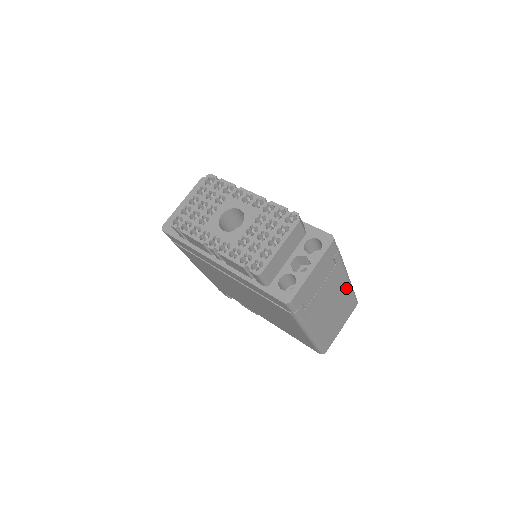
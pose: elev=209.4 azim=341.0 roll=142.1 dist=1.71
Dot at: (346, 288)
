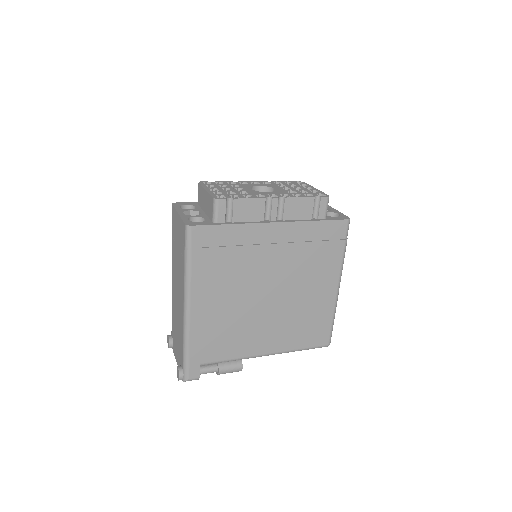
Dot at: occluded
